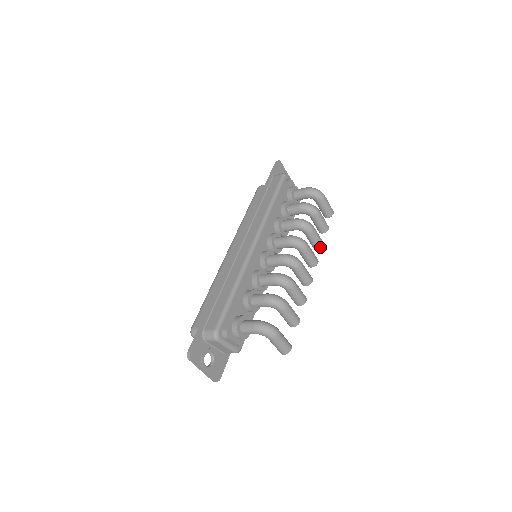
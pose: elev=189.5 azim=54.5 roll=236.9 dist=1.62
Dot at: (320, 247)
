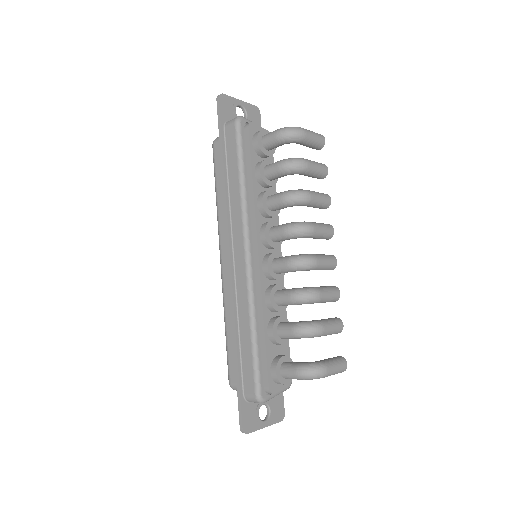
Dot at: (328, 206)
